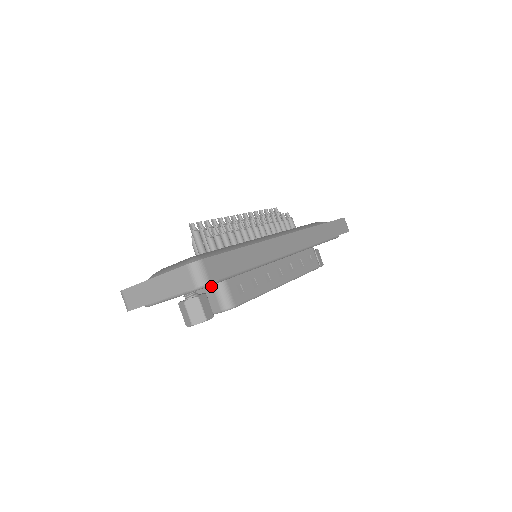
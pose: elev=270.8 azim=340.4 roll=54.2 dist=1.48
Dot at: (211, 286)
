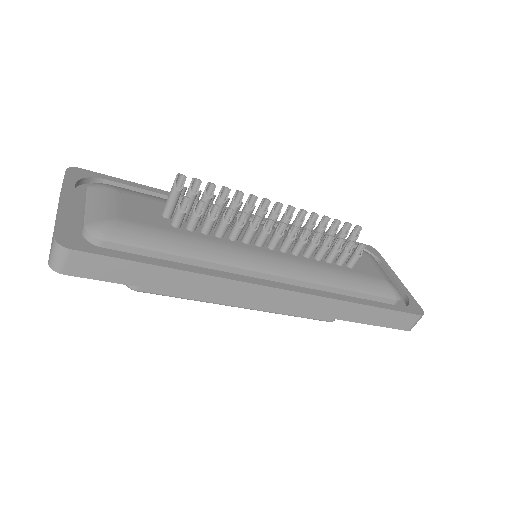
Dot at: occluded
